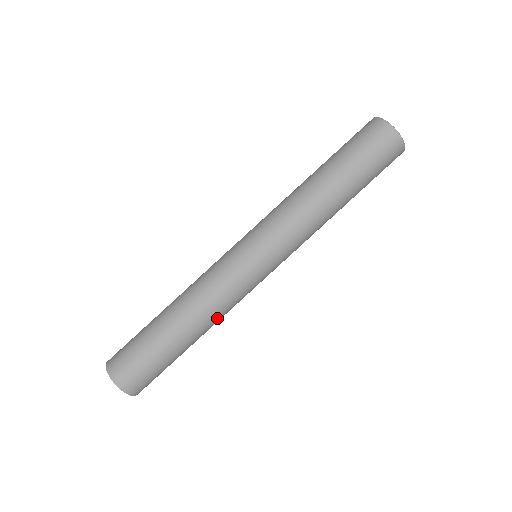
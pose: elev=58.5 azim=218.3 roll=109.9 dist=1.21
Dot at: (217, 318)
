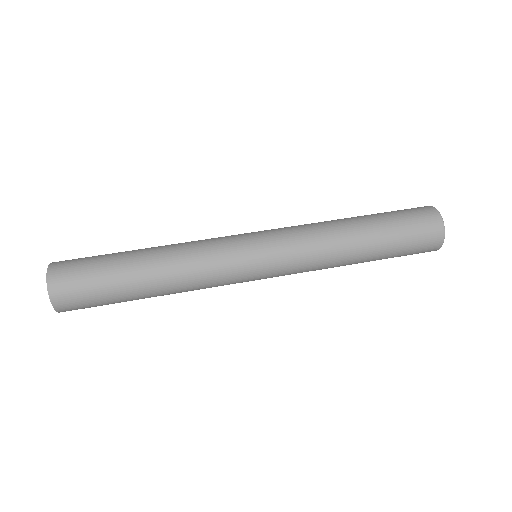
Dot at: occluded
